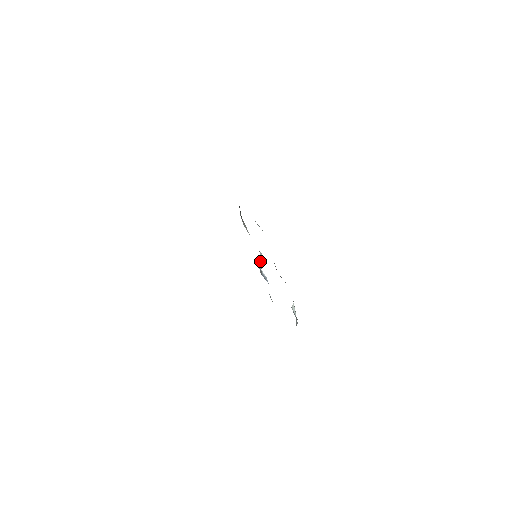
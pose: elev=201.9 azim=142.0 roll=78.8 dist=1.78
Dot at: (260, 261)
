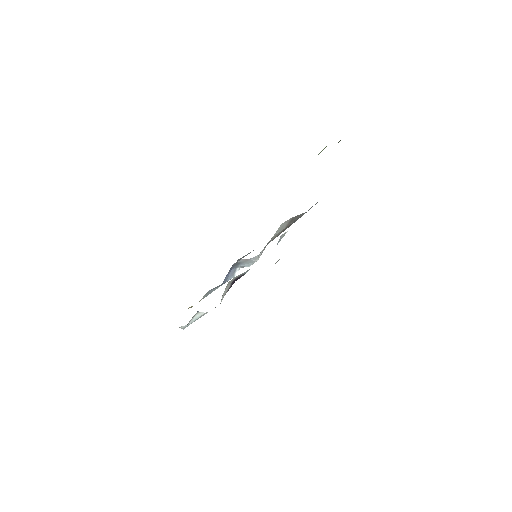
Dot at: (248, 260)
